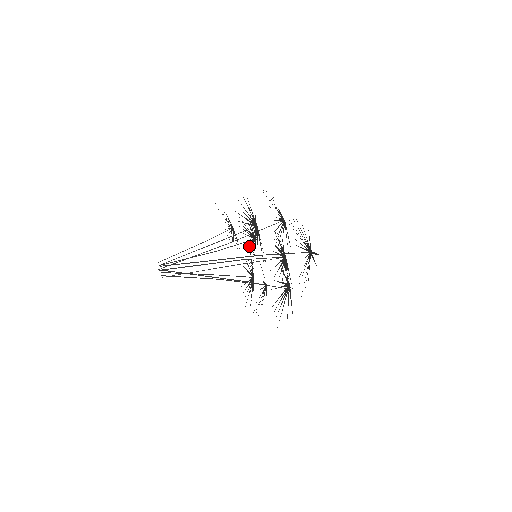
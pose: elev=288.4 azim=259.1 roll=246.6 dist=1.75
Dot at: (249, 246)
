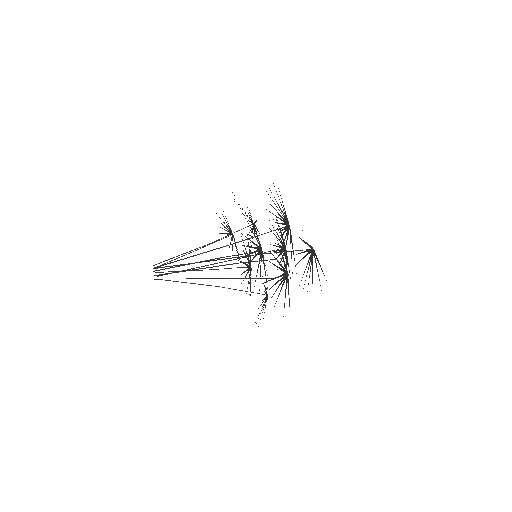
Dot at: occluded
